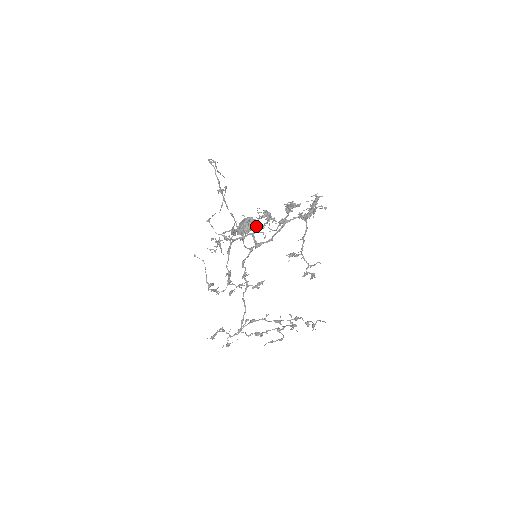
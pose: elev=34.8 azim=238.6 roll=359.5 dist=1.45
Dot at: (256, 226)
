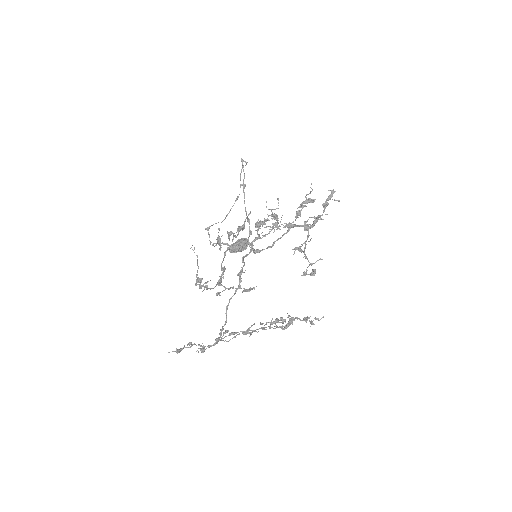
Dot at: (268, 220)
